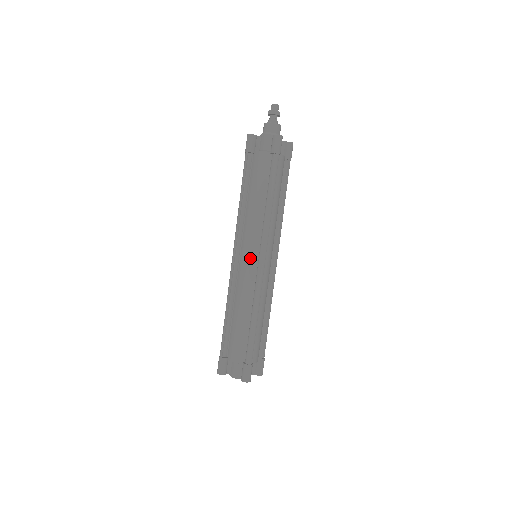
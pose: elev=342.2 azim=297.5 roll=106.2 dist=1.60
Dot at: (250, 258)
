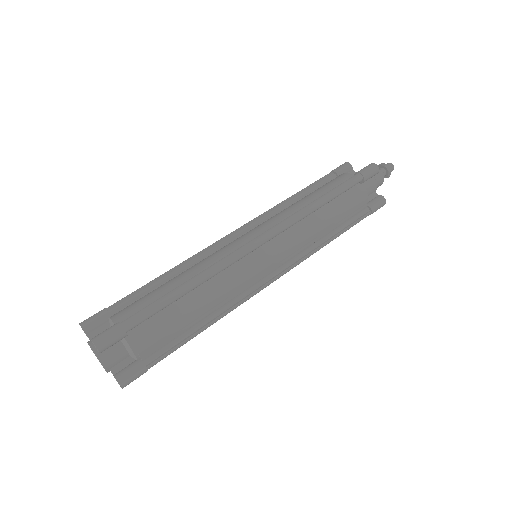
Dot at: (248, 236)
